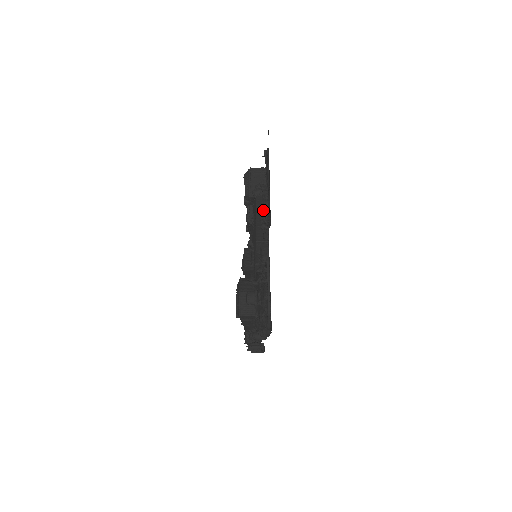
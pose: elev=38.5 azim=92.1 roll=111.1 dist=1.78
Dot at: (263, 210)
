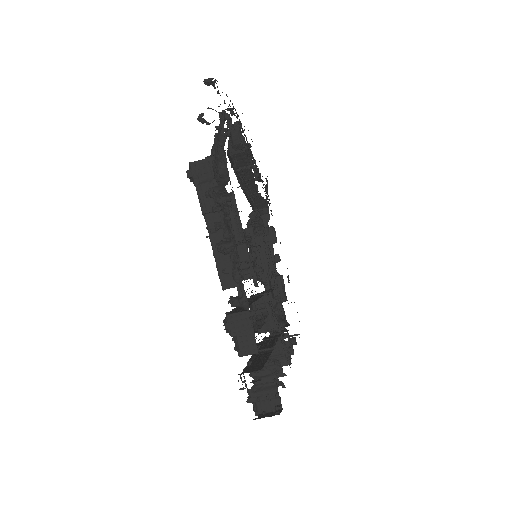
Dot at: occluded
